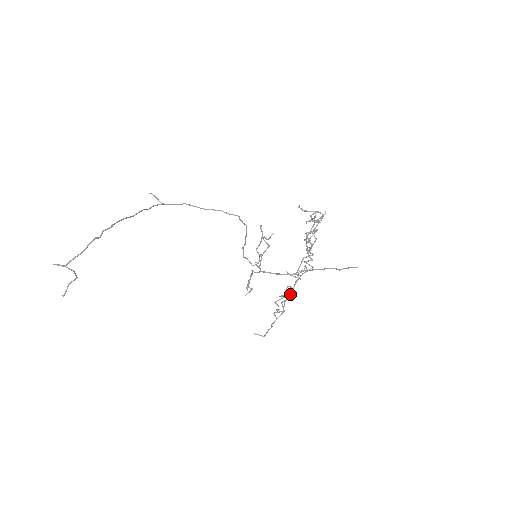
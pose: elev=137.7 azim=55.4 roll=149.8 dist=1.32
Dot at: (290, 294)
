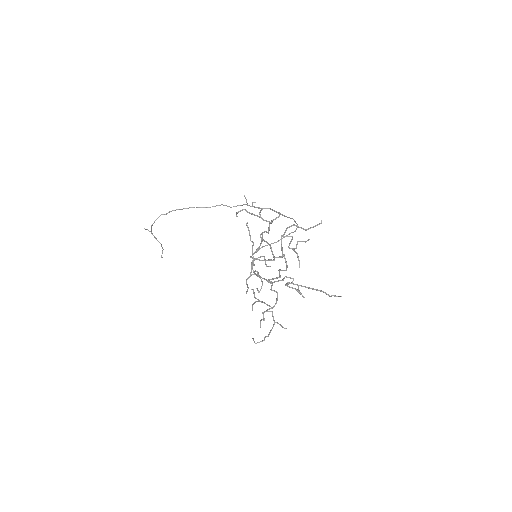
Dot at: (259, 300)
